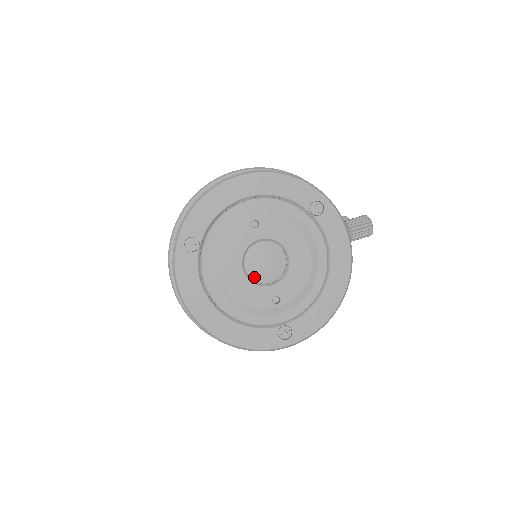
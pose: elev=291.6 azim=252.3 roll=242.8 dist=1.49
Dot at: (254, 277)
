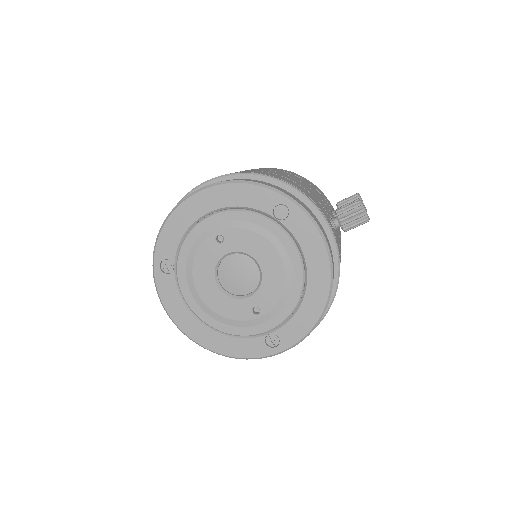
Dot at: (231, 290)
